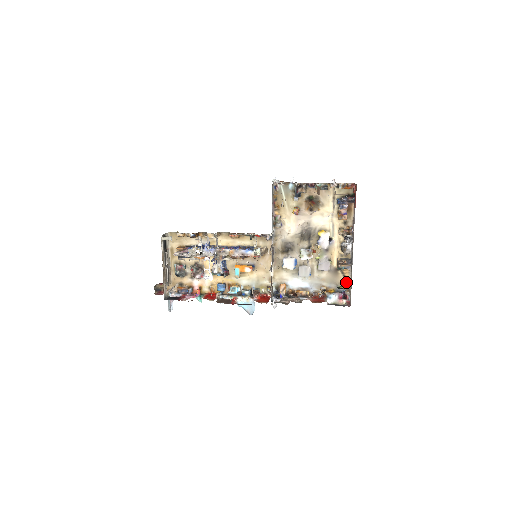
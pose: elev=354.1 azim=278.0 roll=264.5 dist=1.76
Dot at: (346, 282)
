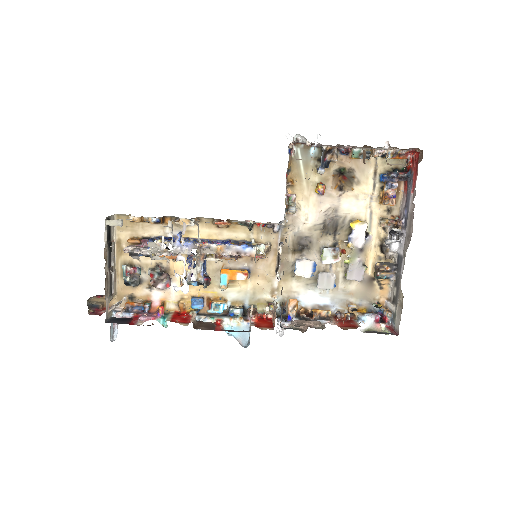
Dot at: (383, 298)
